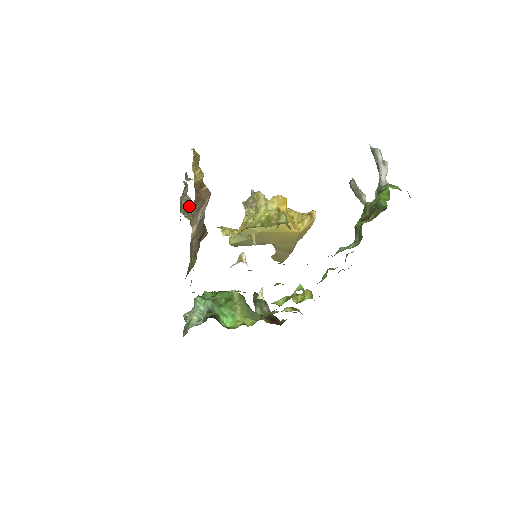
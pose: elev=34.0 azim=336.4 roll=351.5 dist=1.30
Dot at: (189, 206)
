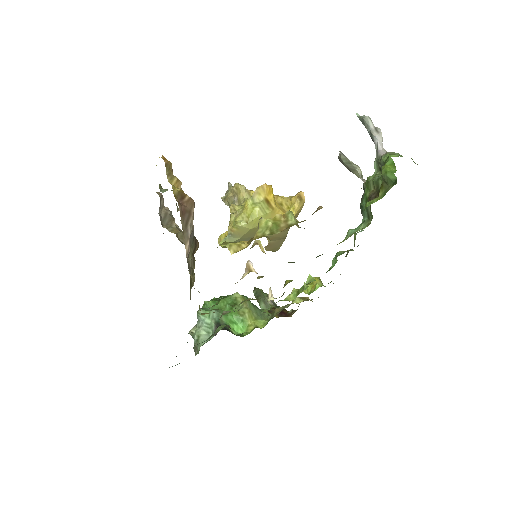
Dot at: (170, 218)
